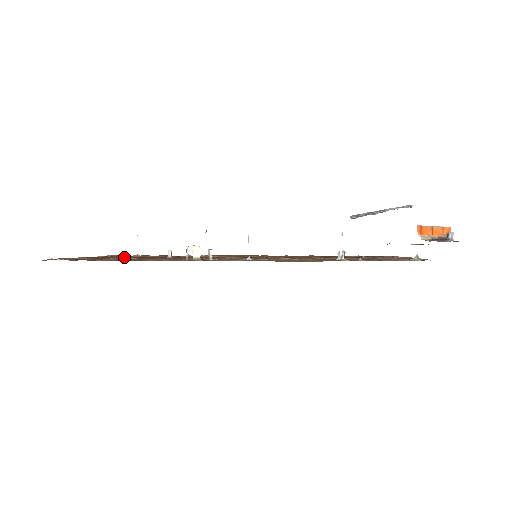
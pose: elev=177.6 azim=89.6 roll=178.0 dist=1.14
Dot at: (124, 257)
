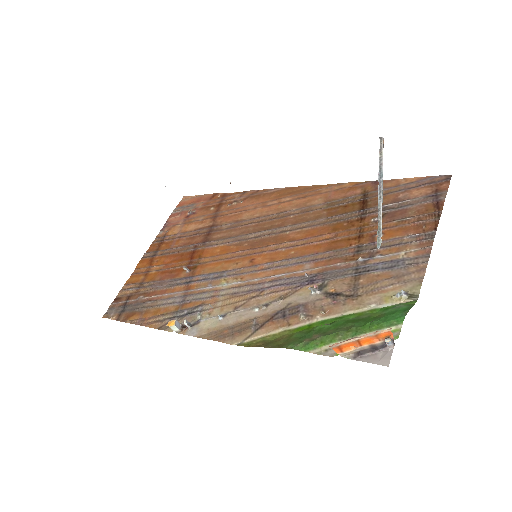
Dot at: (165, 258)
